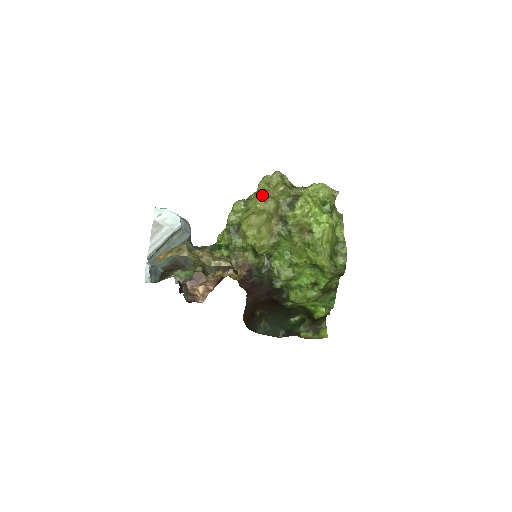
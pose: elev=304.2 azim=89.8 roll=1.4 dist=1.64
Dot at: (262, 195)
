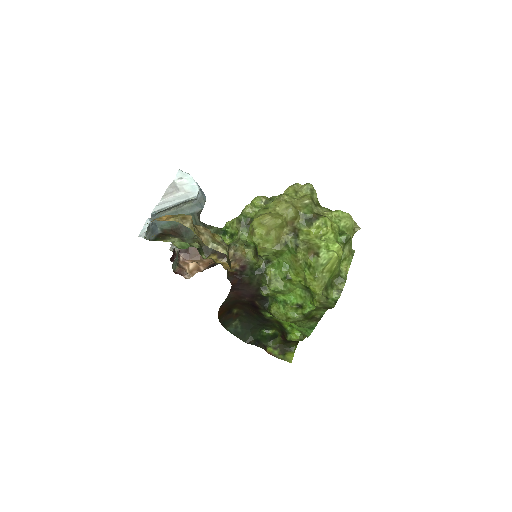
Dot at: (286, 200)
